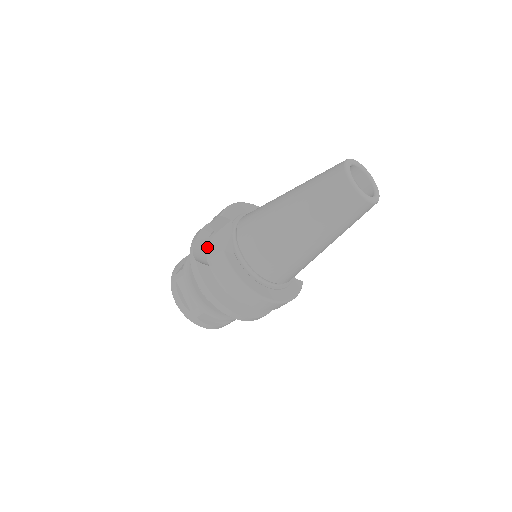
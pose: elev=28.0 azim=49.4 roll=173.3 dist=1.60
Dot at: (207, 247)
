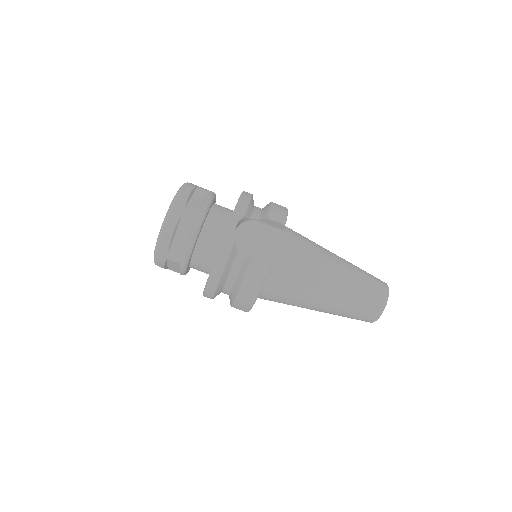
Dot at: (240, 223)
